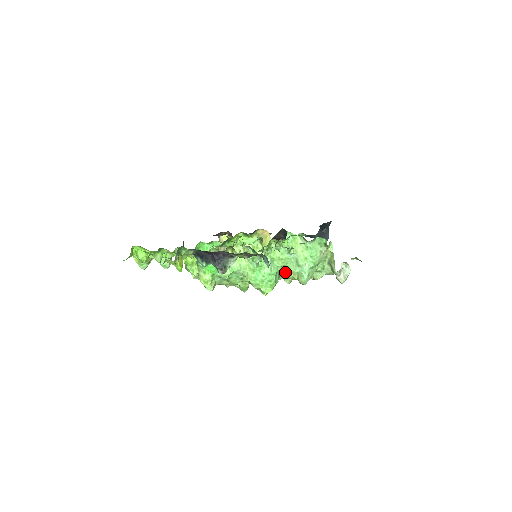
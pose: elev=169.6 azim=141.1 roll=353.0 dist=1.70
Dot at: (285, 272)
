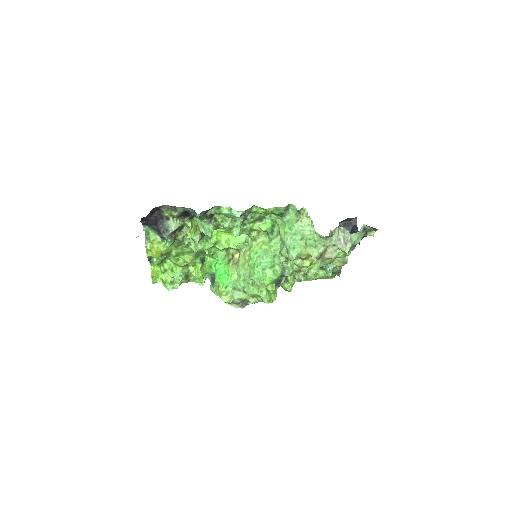
Dot at: (291, 265)
